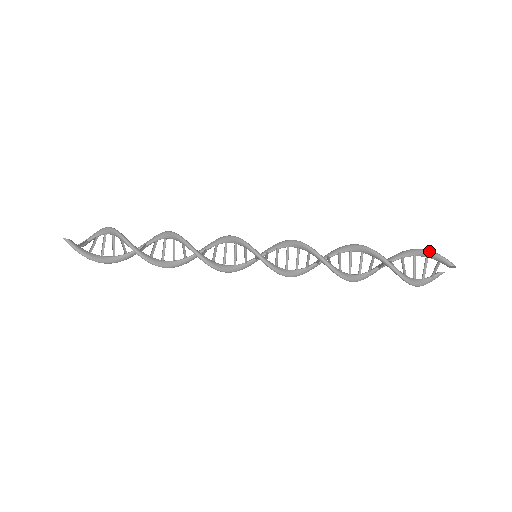
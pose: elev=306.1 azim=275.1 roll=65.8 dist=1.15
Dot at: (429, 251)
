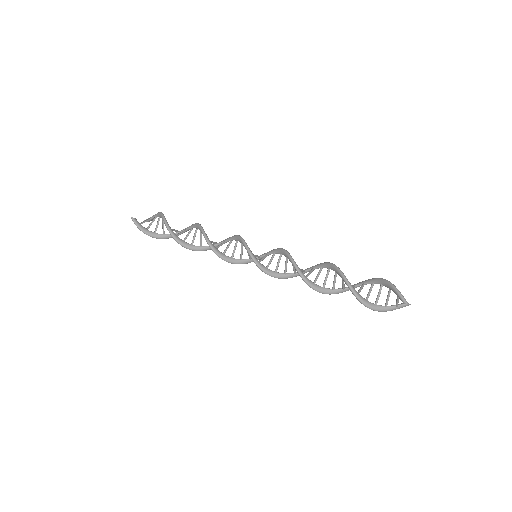
Dot at: (391, 284)
